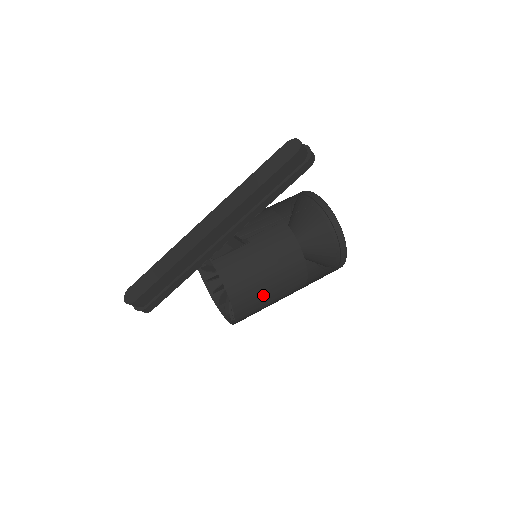
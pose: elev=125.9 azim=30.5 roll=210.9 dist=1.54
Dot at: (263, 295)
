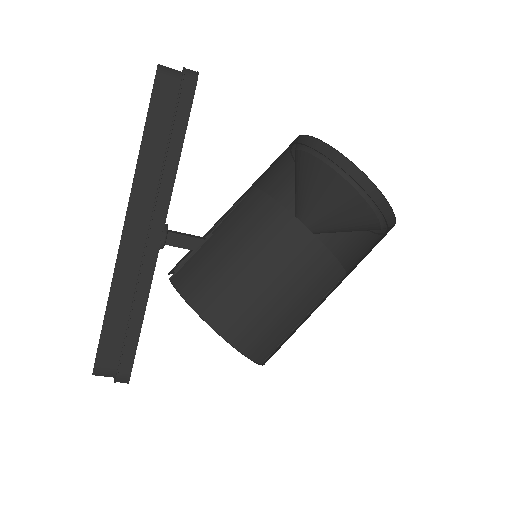
Dot at: (253, 292)
